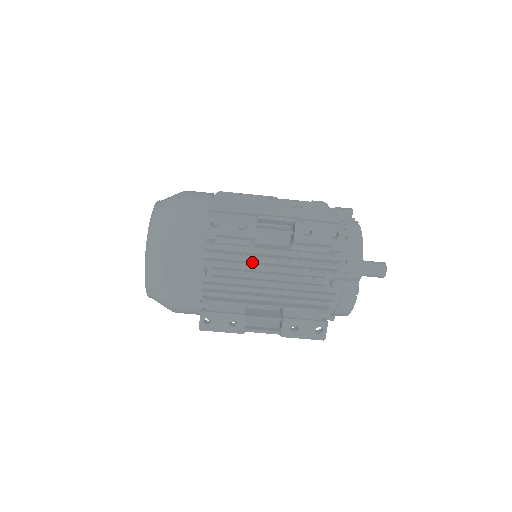
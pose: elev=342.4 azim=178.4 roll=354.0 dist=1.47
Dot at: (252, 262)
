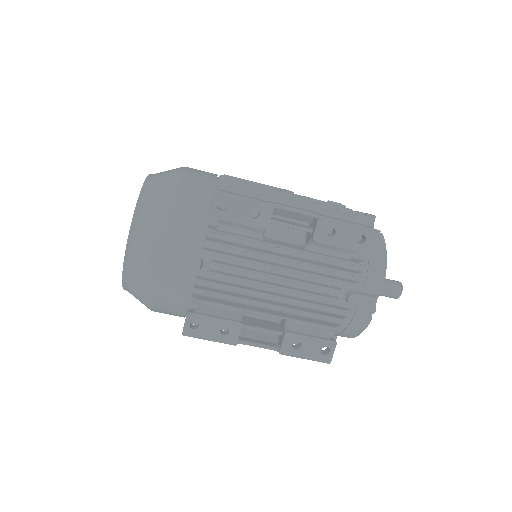
Dot at: (258, 259)
